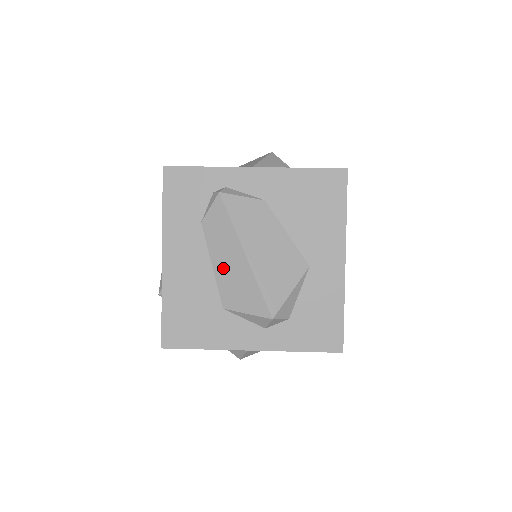
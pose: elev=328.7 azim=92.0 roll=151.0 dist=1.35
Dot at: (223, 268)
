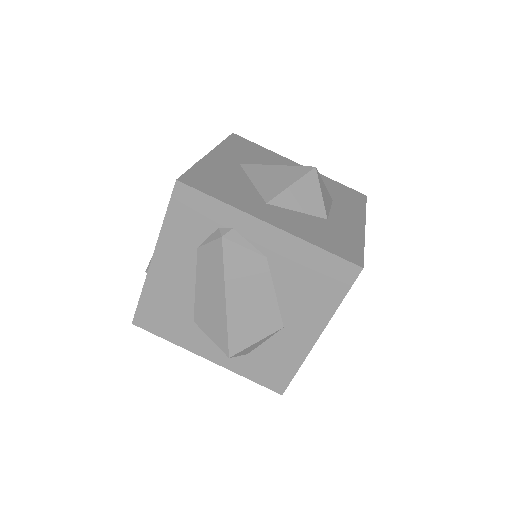
Dot at: (204, 295)
